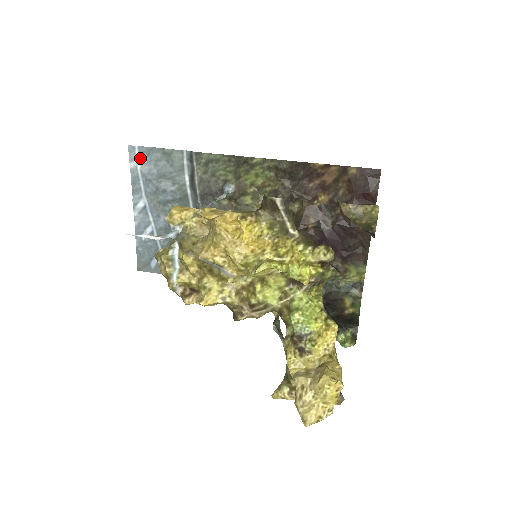
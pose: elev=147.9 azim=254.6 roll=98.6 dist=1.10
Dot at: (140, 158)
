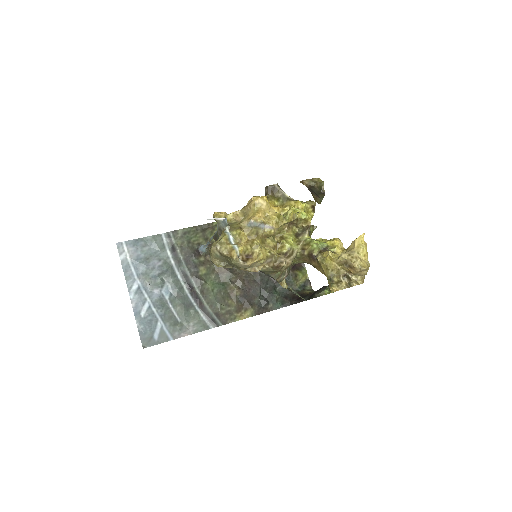
Dot at: (128, 250)
